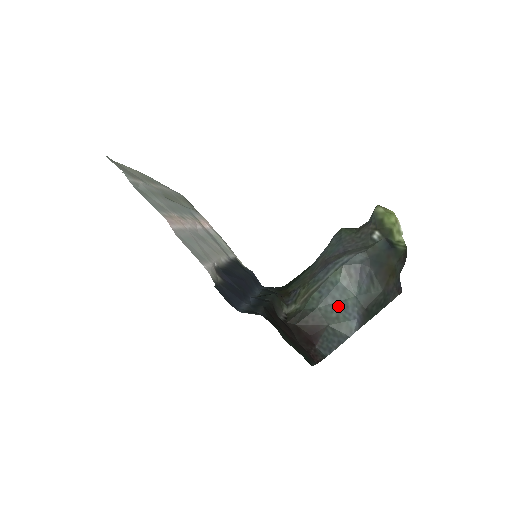
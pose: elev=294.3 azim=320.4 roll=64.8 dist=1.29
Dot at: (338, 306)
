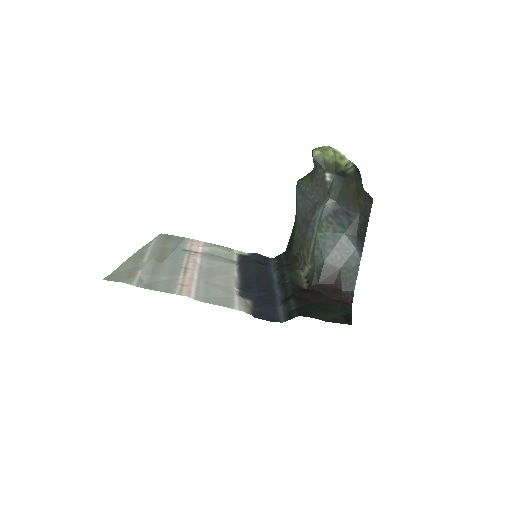
Dot at: (337, 250)
